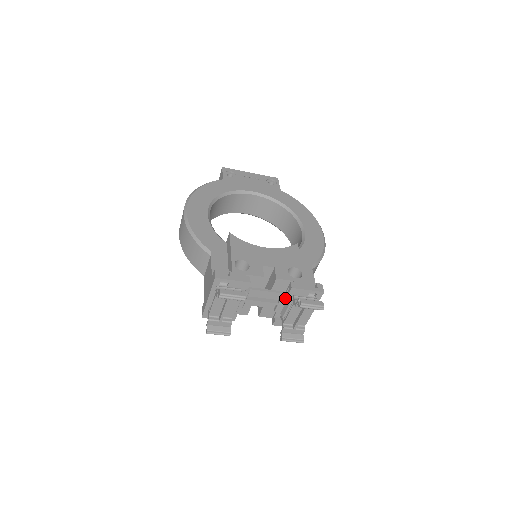
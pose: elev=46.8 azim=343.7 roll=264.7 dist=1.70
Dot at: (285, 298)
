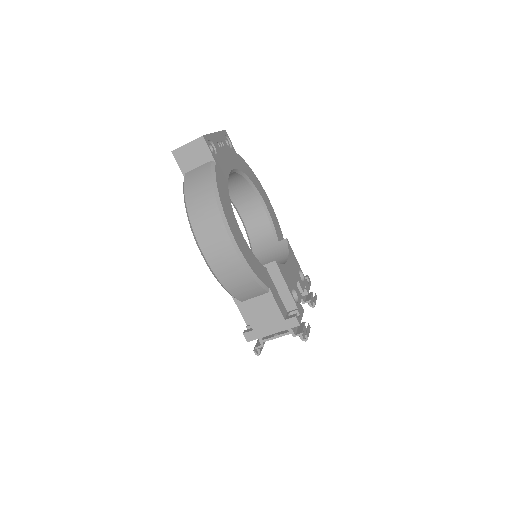
Dot at: occluded
